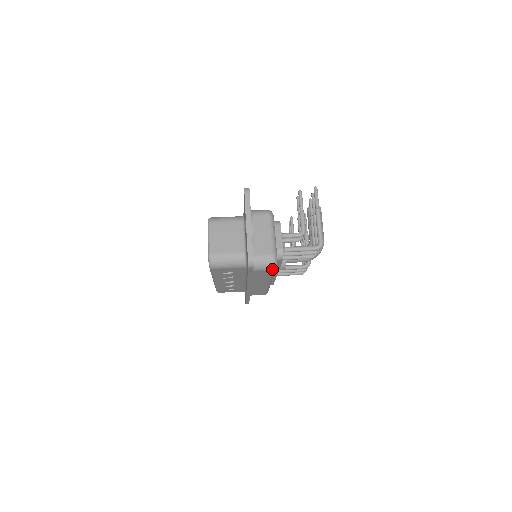
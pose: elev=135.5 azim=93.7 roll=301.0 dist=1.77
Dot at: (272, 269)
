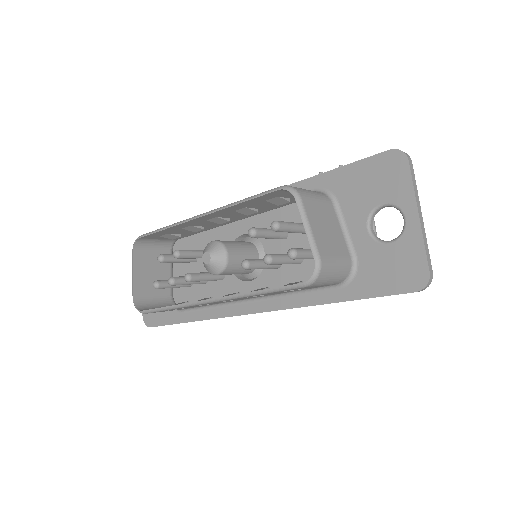
Dot at: occluded
